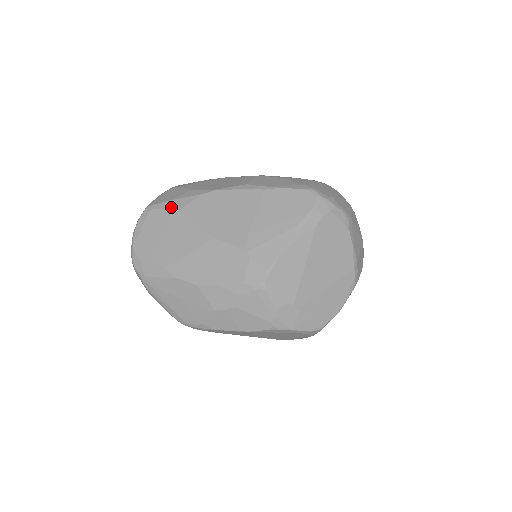
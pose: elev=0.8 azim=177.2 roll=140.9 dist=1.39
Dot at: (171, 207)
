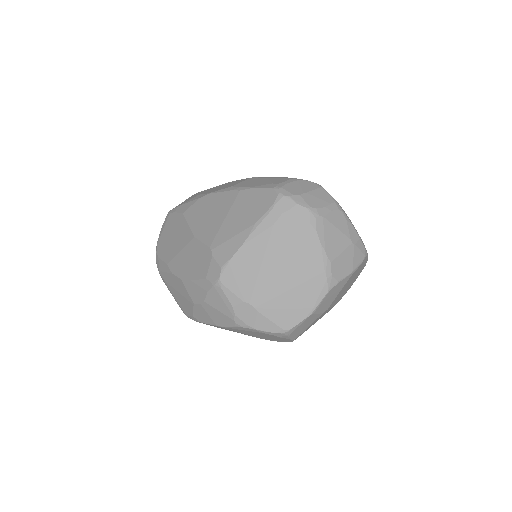
Dot at: (179, 211)
